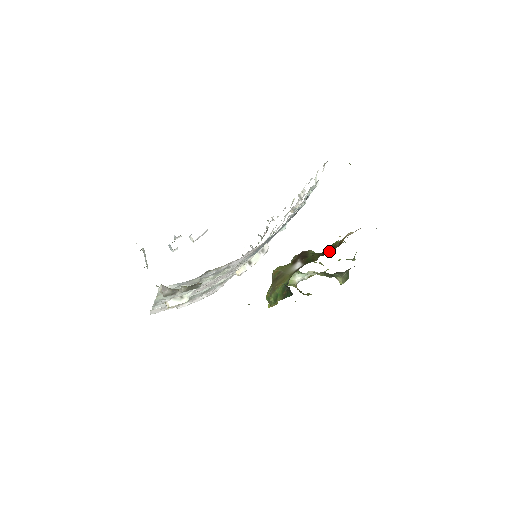
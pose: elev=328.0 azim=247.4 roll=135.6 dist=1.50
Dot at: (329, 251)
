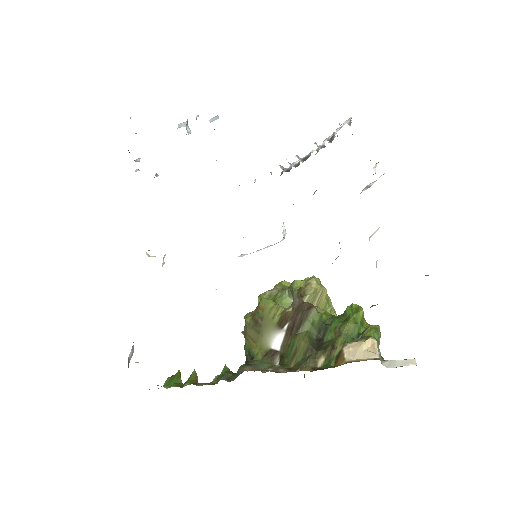
Dot at: (317, 360)
